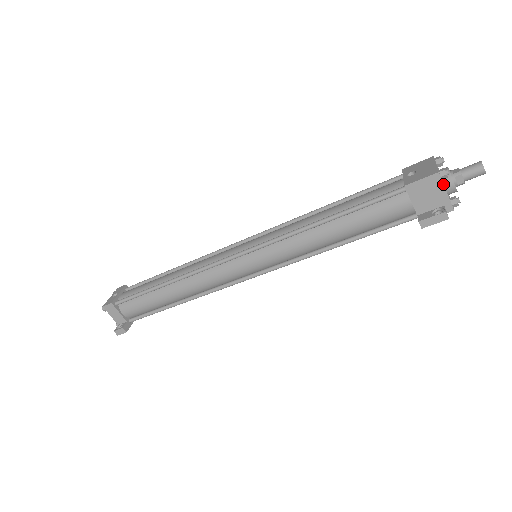
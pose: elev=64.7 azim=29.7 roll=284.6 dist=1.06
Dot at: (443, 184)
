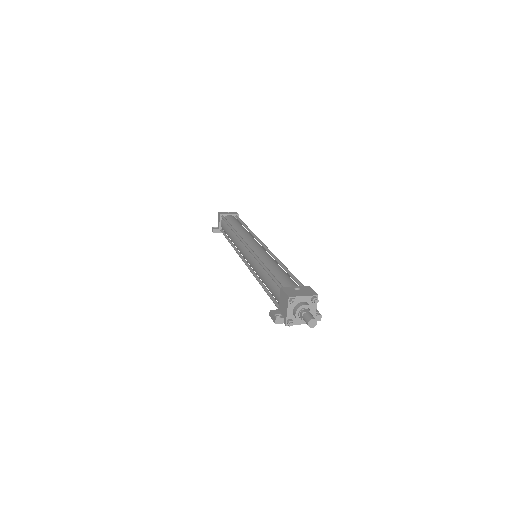
Dot at: (288, 306)
